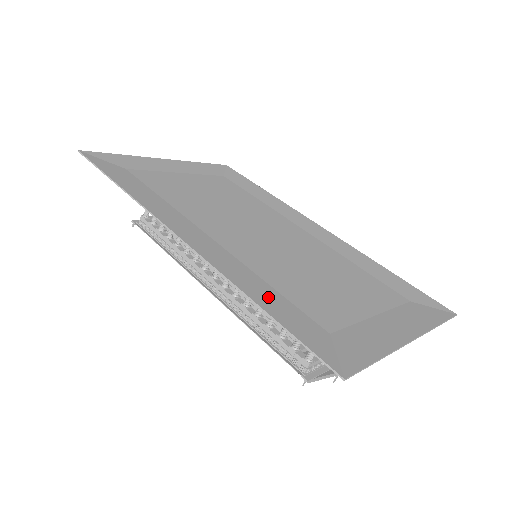
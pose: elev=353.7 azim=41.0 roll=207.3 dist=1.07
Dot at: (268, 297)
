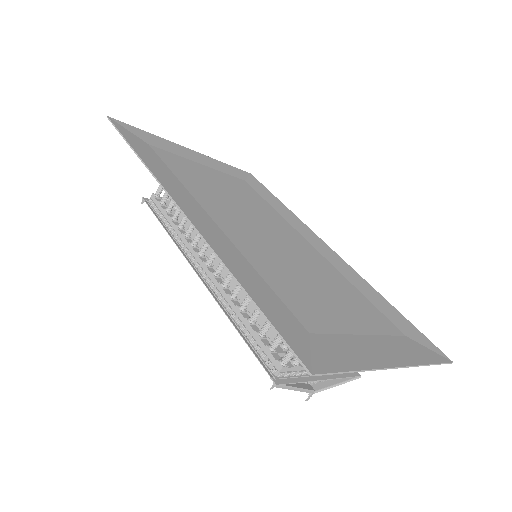
Dot at: (254, 282)
